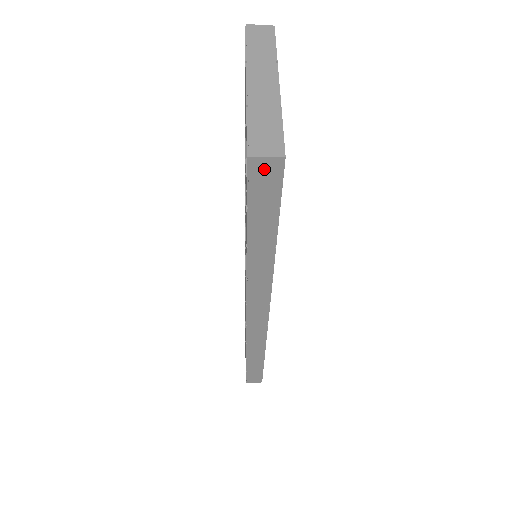
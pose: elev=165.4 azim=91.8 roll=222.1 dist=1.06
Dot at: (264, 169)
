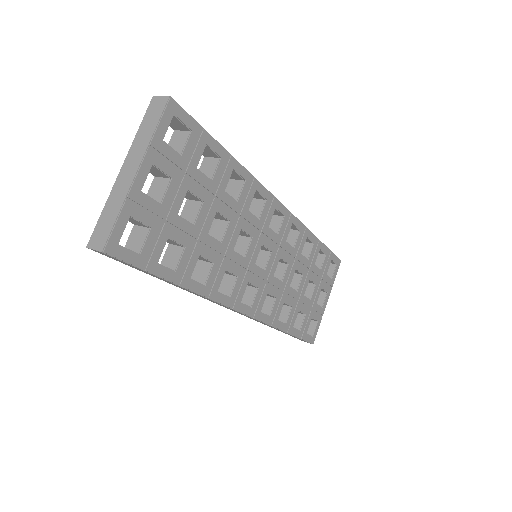
Dot at: (103, 254)
